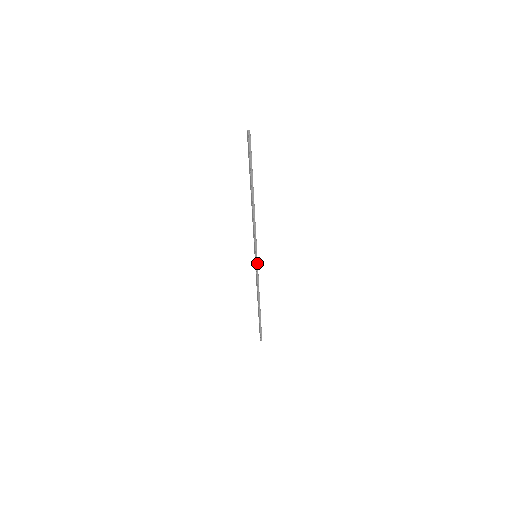
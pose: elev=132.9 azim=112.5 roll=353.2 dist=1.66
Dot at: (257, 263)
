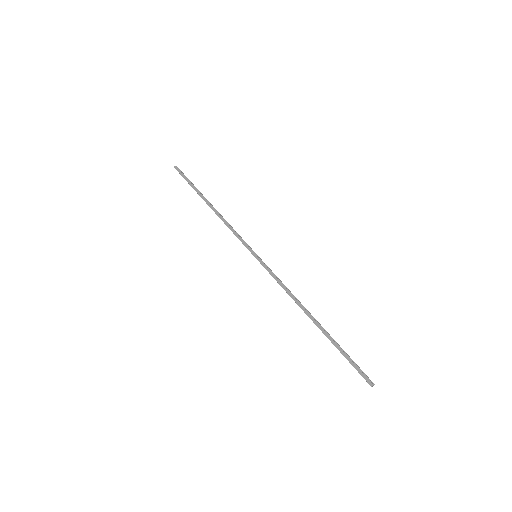
Dot at: (263, 263)
